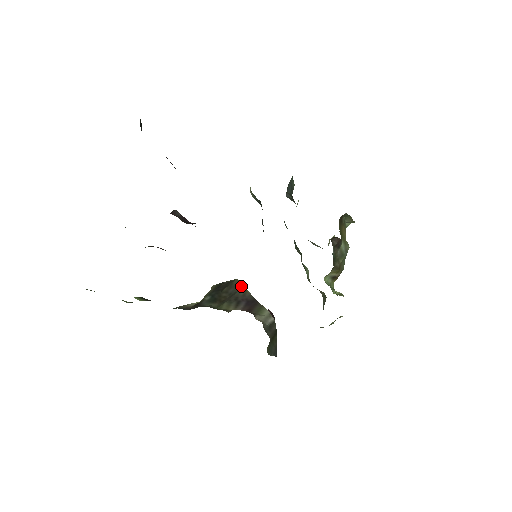
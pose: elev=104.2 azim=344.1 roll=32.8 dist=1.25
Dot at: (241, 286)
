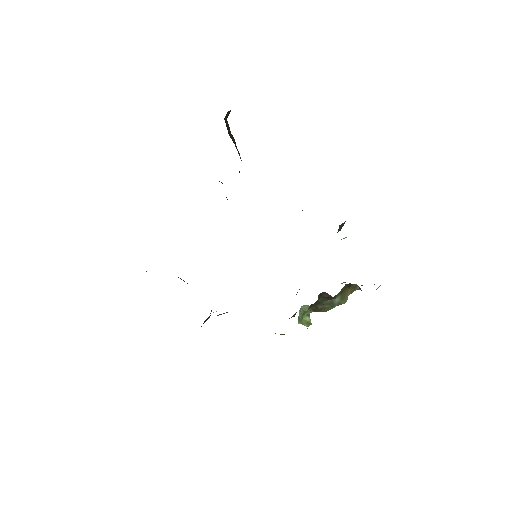
Dot at: occluded
